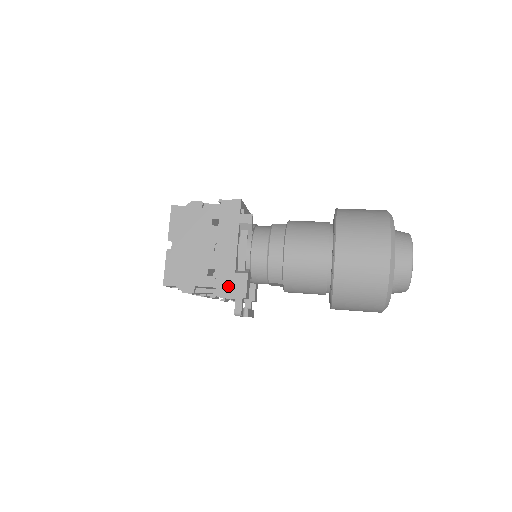
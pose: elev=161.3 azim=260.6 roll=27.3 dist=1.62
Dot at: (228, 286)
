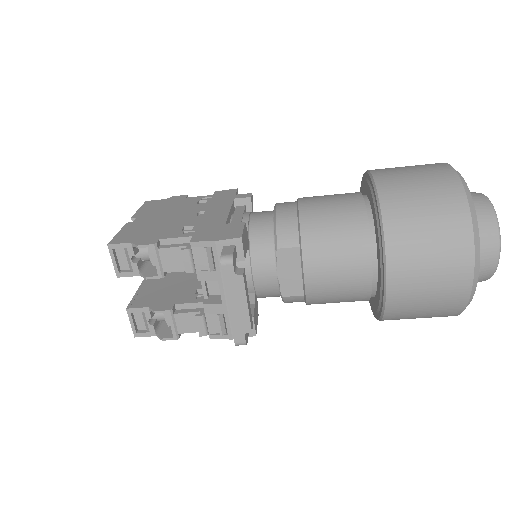
Dot at: (213, 233)
